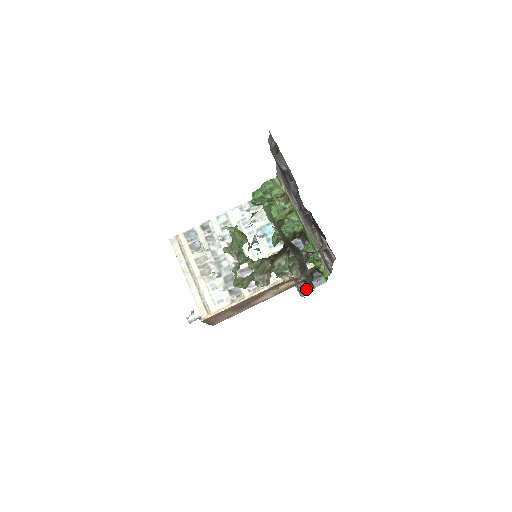
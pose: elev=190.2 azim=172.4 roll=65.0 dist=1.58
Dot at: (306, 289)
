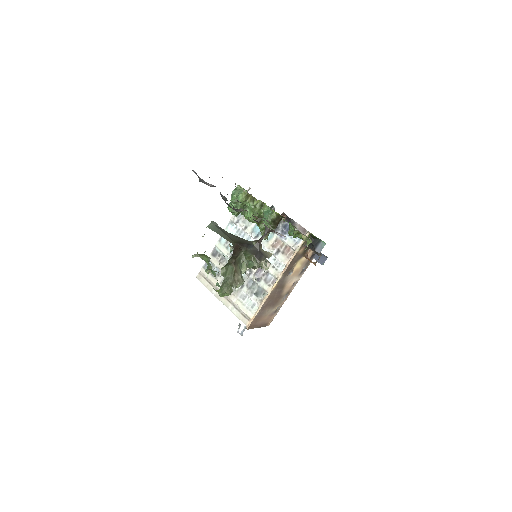
Dot at: (322, 256)
